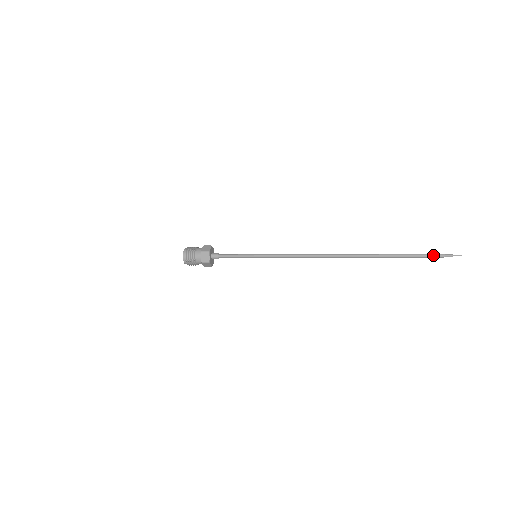
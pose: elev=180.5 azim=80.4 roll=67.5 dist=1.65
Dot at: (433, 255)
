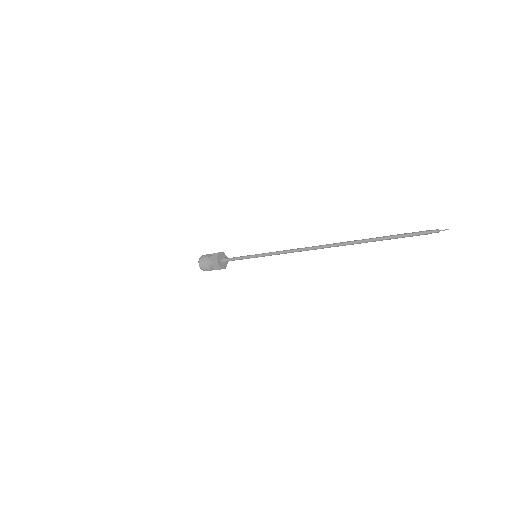
Dot at: (417, 232)
